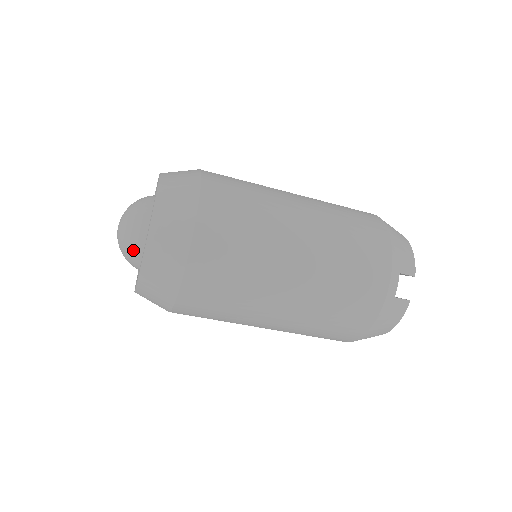
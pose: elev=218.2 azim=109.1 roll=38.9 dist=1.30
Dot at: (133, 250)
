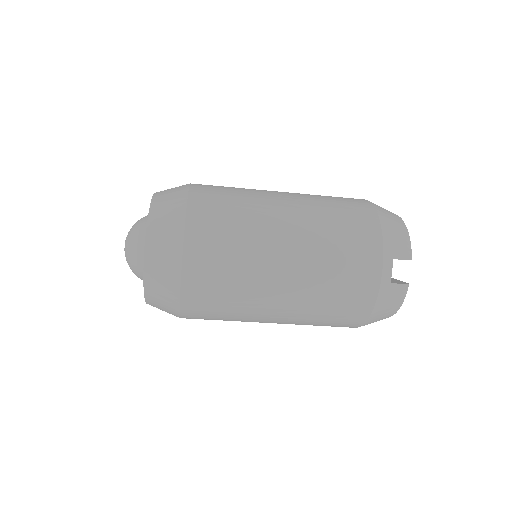
Dot at: (138, 268)
